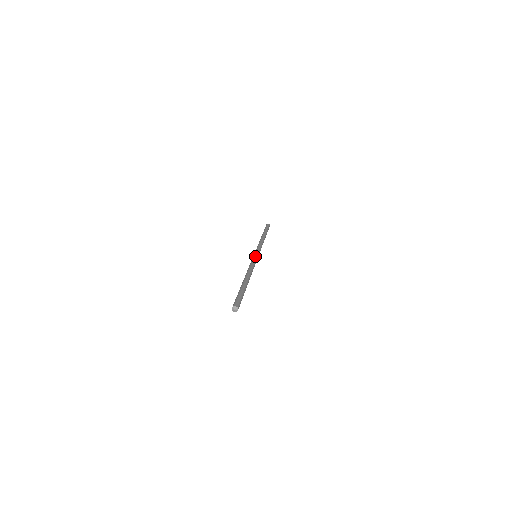
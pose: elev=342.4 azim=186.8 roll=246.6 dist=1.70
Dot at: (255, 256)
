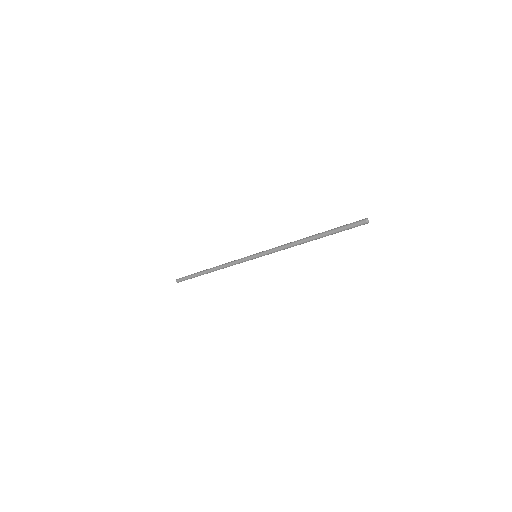
Dot at: occluded
